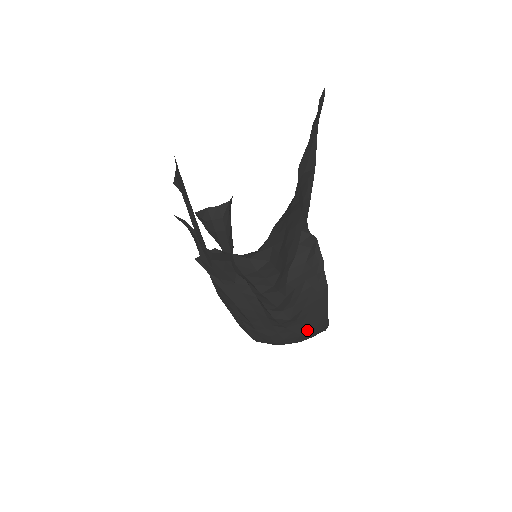
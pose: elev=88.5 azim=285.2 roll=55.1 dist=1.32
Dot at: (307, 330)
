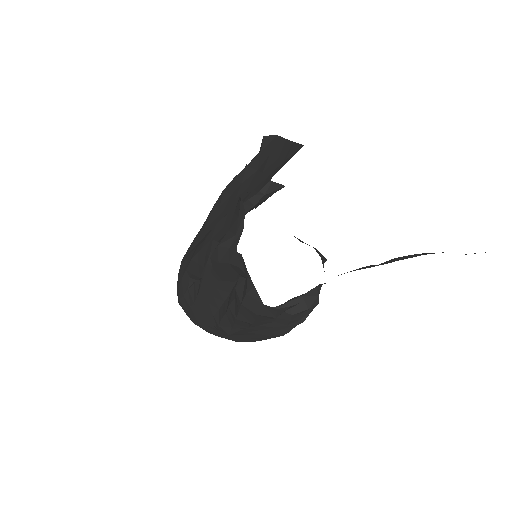
Dot at: (229, 338)
